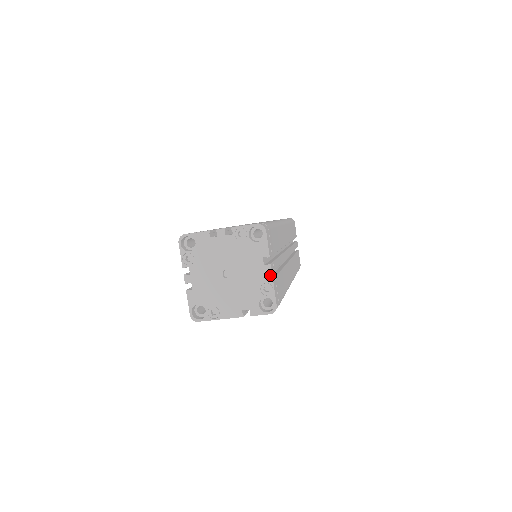
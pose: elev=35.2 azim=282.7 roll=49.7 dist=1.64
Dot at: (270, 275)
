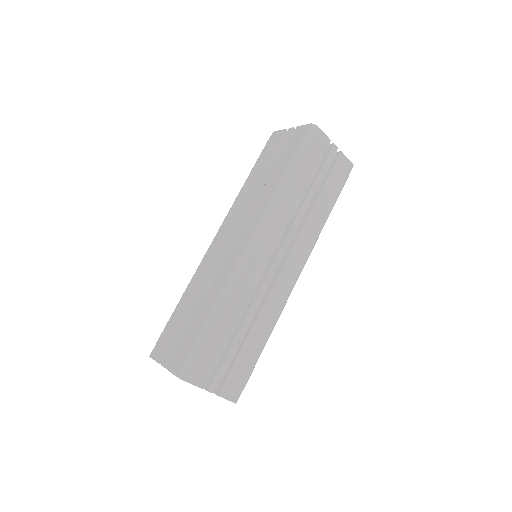
Dot at: (226, 368)
